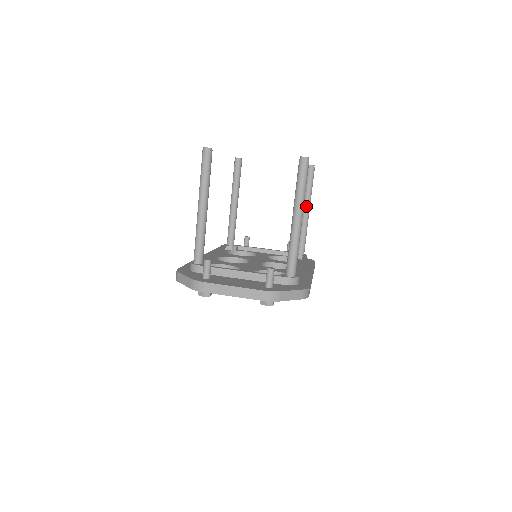
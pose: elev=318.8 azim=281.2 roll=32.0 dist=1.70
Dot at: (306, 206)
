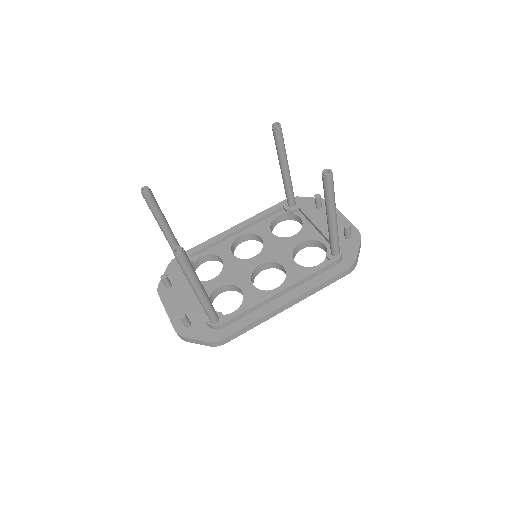
Dot at: (327, 215)
